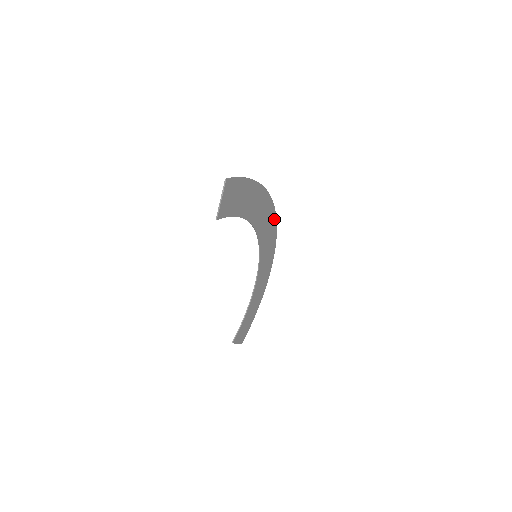
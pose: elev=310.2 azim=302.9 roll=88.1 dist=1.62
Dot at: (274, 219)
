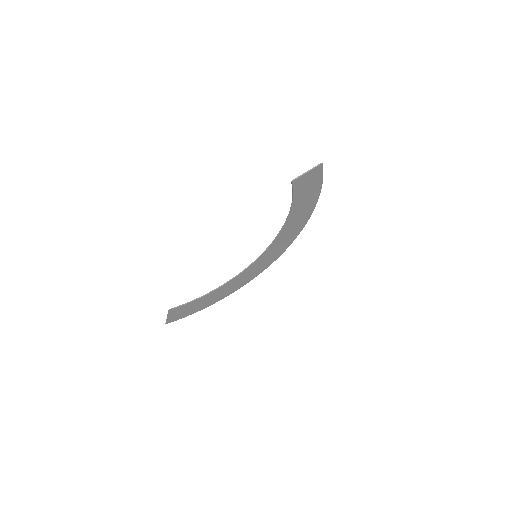
Dot at: (287, 246)
